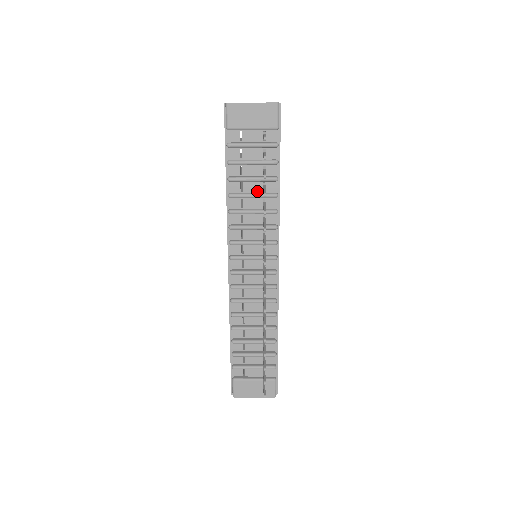
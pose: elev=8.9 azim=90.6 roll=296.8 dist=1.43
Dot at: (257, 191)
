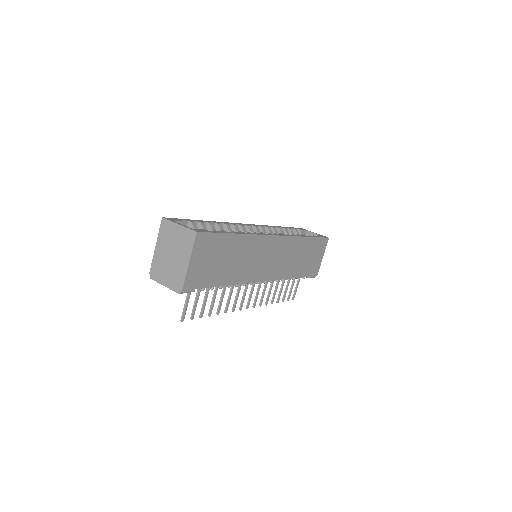
Dot at: occluded
